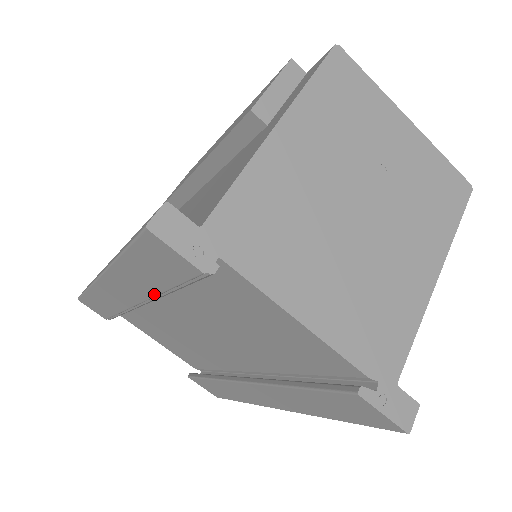
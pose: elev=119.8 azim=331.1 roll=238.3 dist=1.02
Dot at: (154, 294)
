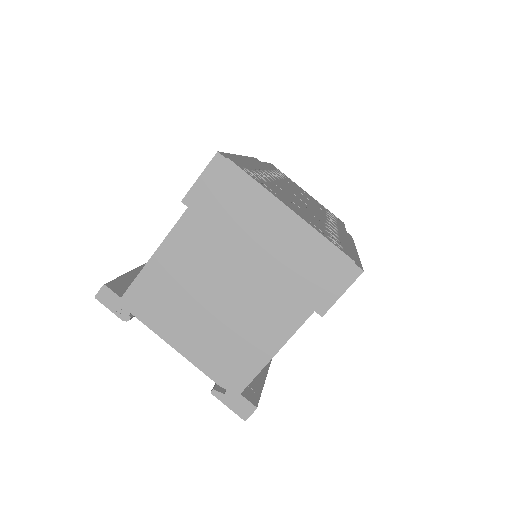
Dot at: occluded
